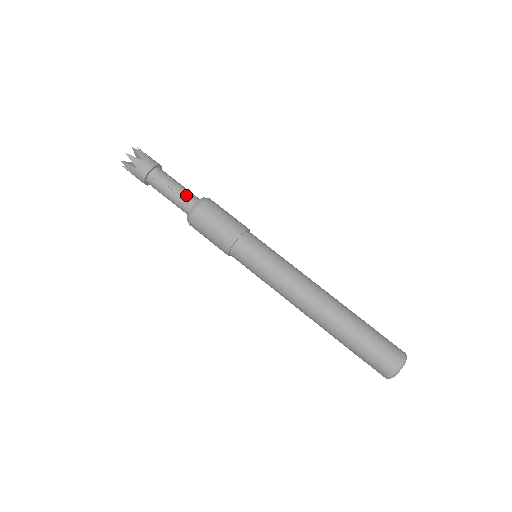
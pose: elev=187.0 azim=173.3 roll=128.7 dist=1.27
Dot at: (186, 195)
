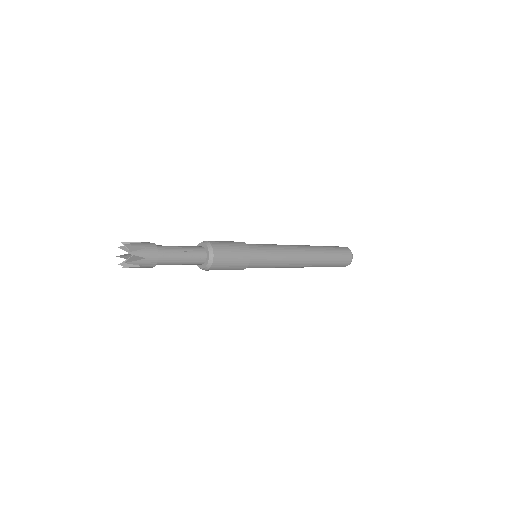
Dot at: (194, 250)
